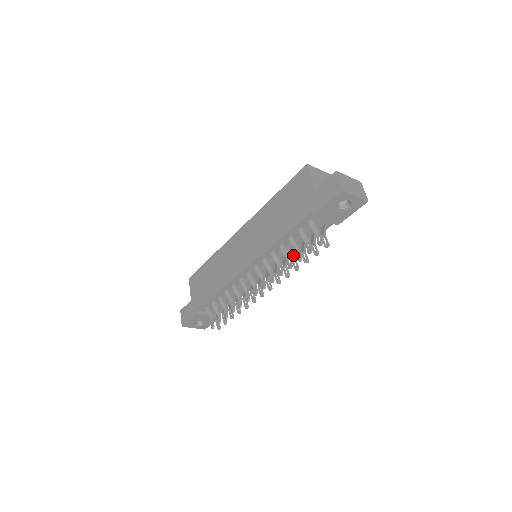
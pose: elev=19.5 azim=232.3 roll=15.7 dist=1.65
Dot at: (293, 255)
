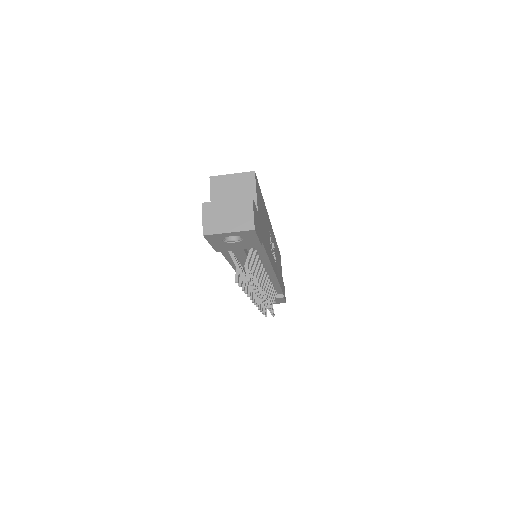
Dot at: (254, 273)
